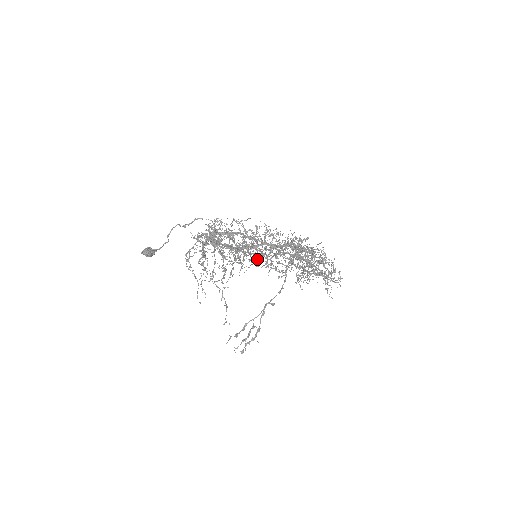
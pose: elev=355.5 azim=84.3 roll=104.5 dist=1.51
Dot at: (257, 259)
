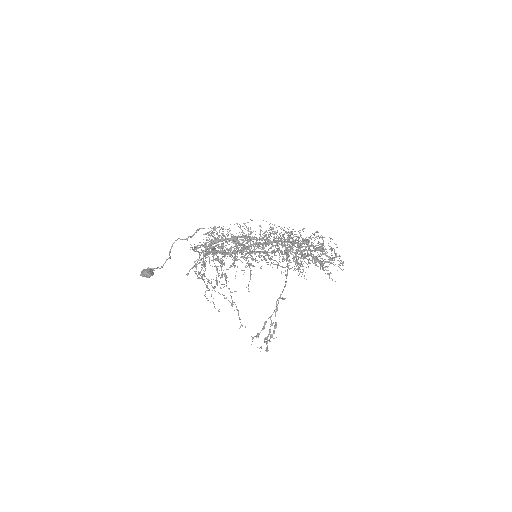
Dot at: (253, 259)
